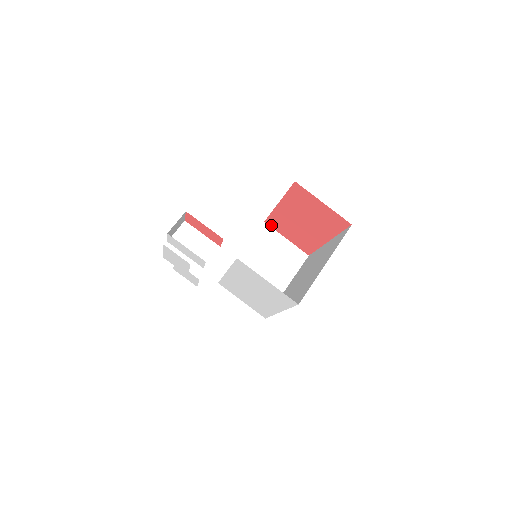
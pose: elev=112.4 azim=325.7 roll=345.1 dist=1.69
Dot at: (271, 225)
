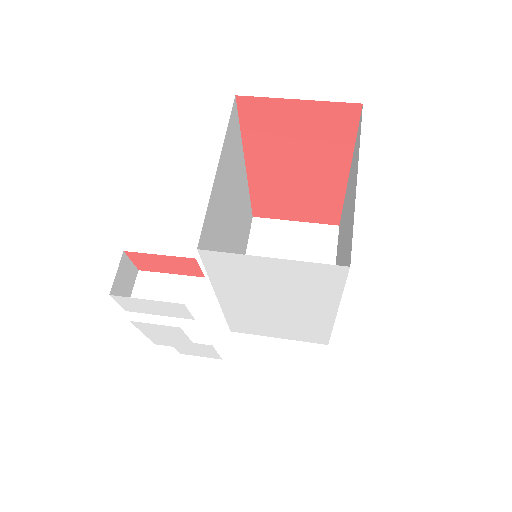
Dot at: (263, 215)
